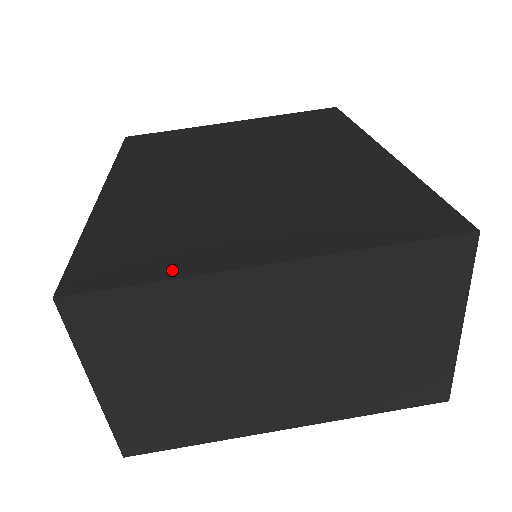
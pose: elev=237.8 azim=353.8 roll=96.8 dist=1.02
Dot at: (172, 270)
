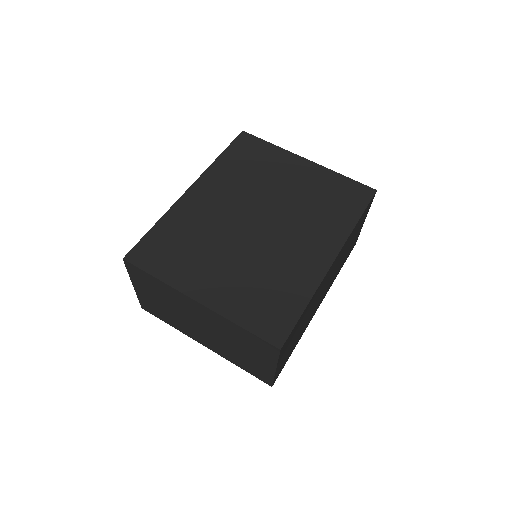
Dot at: (166, 276)
